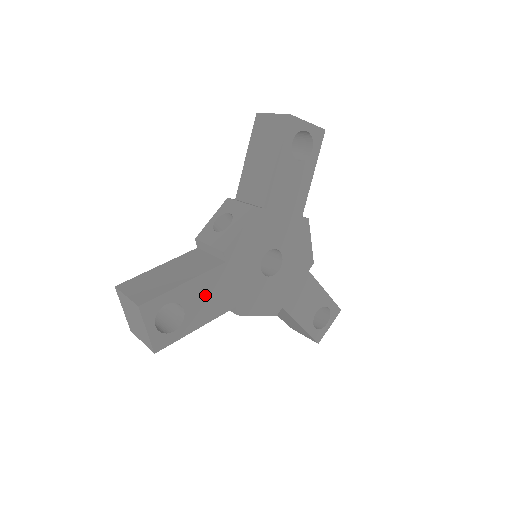
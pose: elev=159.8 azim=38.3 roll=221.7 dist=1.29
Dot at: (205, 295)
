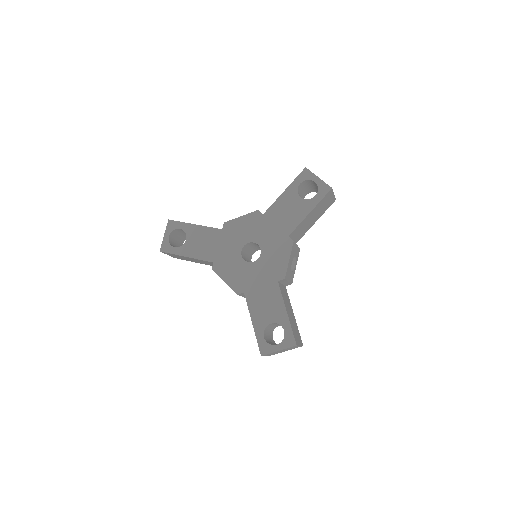
Dot at: (201, 240)
